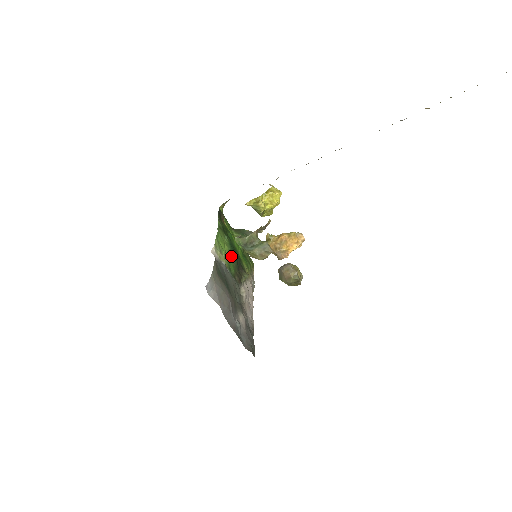
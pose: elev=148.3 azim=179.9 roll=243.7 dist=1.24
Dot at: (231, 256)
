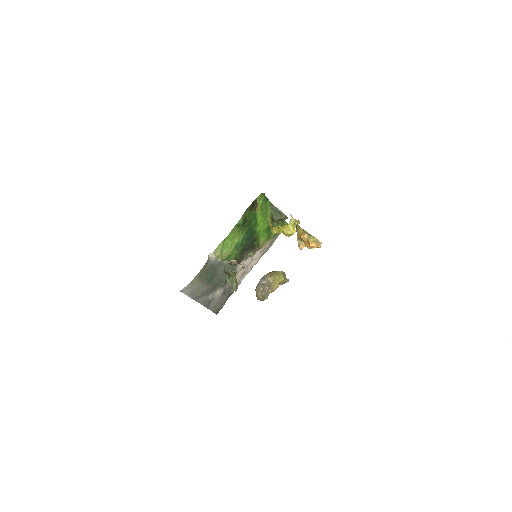
Dot at: (239, 246)
